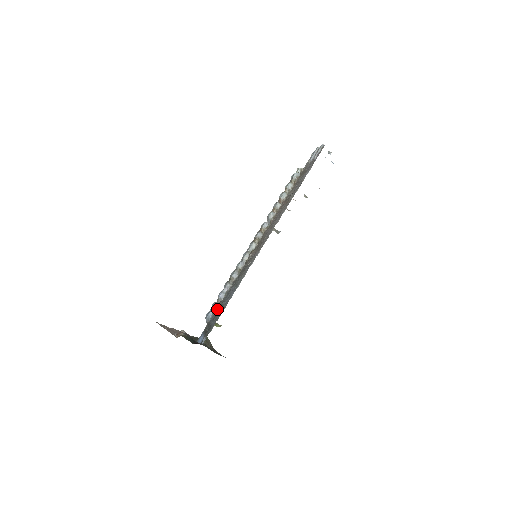
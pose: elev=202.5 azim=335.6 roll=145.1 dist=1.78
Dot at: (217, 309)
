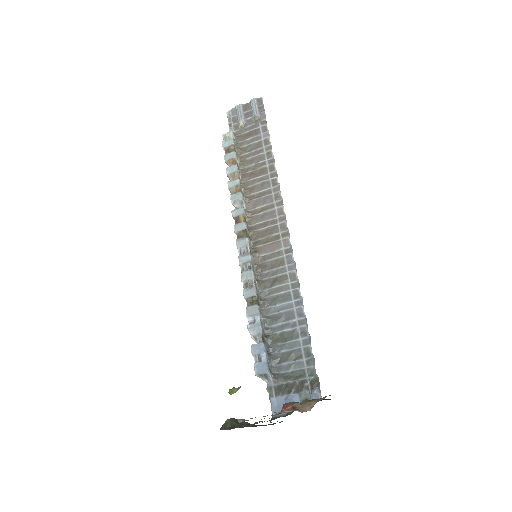
Dot at: (271, 349)
